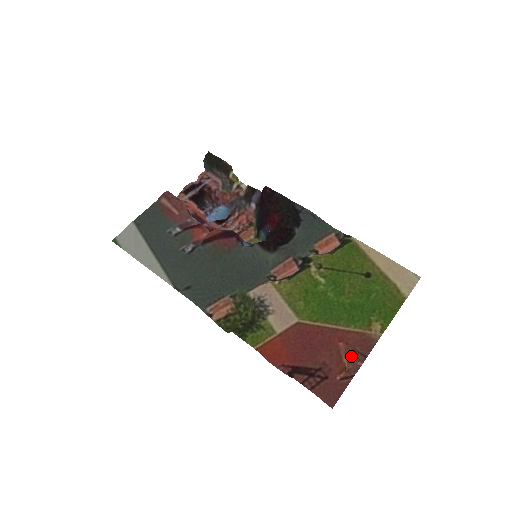
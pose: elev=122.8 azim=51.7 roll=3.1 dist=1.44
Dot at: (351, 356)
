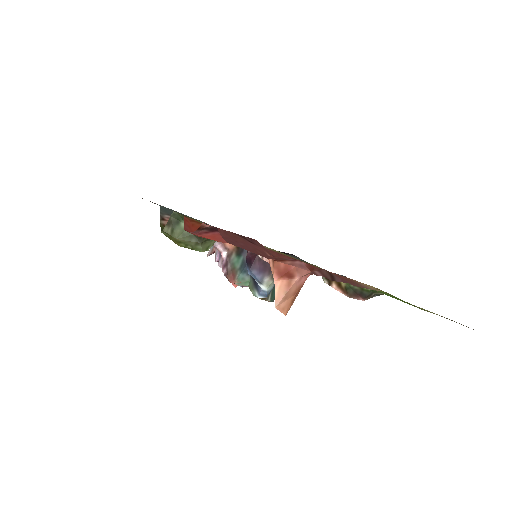
Dot at: (308, 276)
